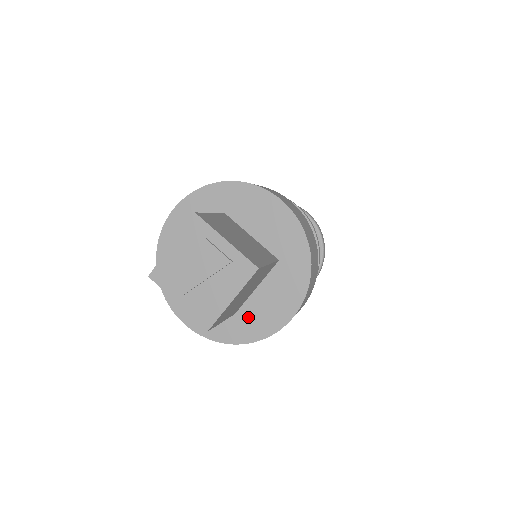
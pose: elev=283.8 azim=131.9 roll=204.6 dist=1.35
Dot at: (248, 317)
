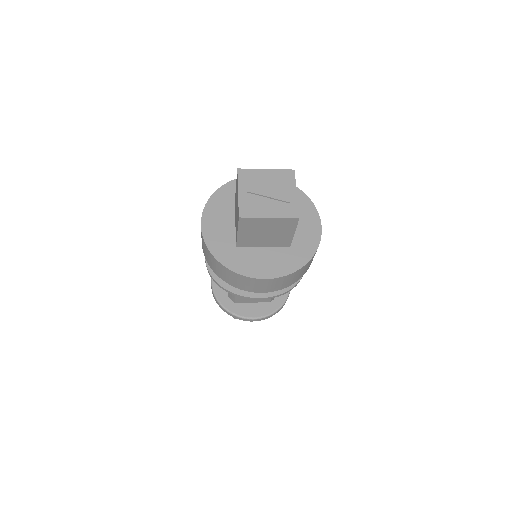
Dot at: (242, 255)
